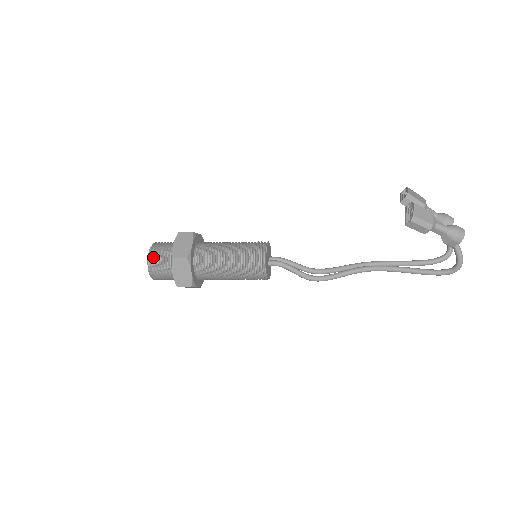
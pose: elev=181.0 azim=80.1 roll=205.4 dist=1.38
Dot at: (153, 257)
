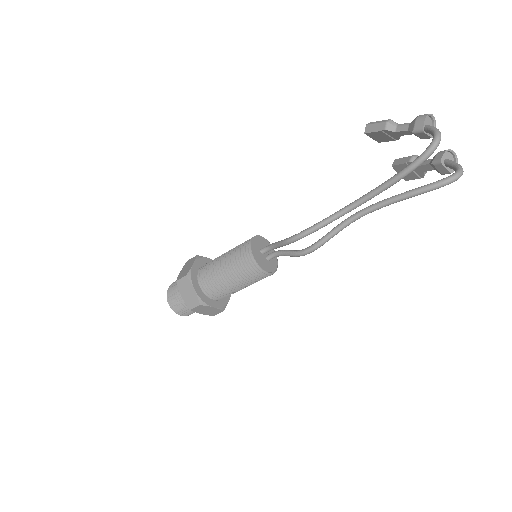
Dot at: occluded
